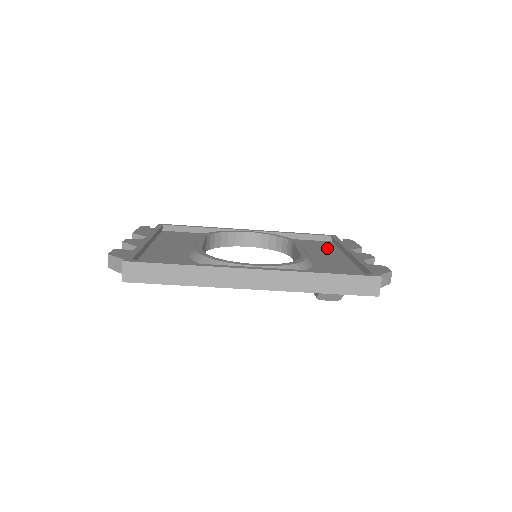
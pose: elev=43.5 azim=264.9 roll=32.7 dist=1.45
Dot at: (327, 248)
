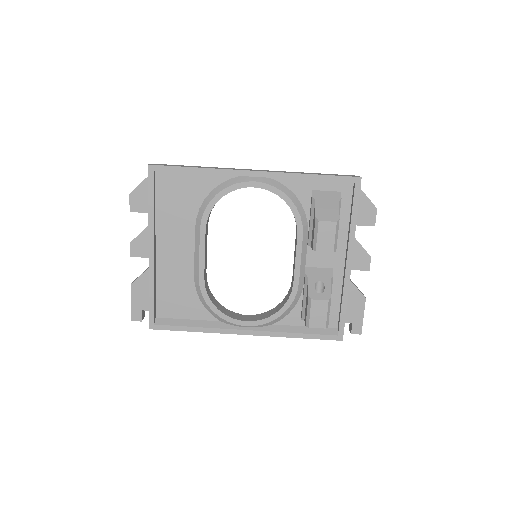
Dot at: occluded
